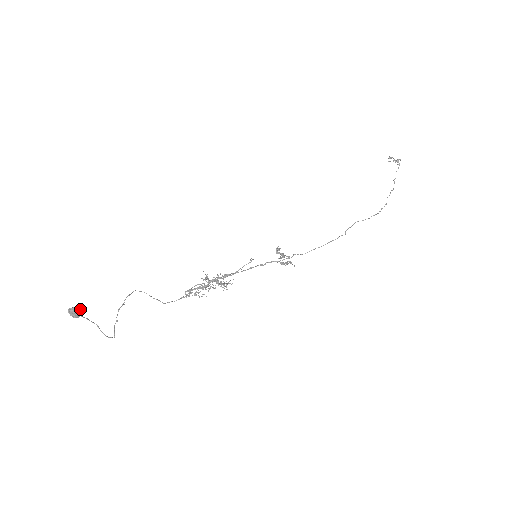
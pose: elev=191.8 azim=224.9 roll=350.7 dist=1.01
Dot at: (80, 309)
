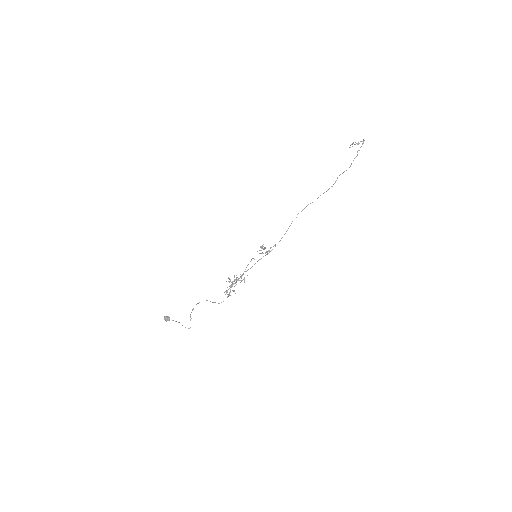
Dot at: (168, 316)
